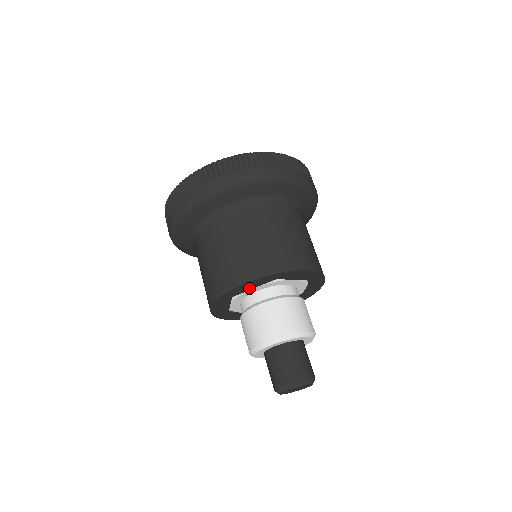
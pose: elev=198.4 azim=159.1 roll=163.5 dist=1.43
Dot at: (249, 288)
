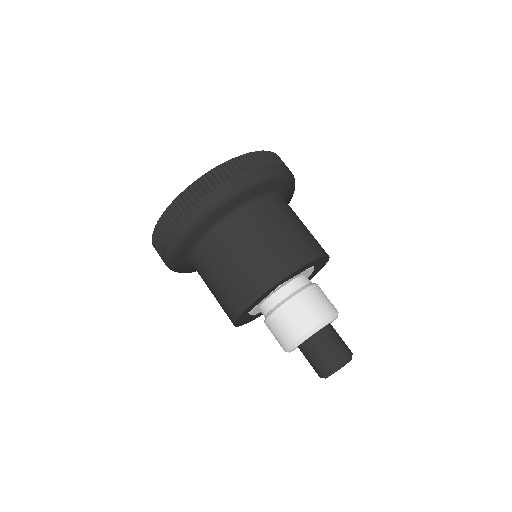
Dot at: (259, 302)
